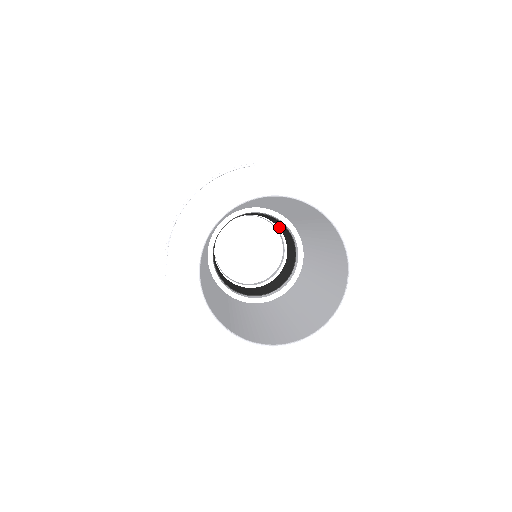
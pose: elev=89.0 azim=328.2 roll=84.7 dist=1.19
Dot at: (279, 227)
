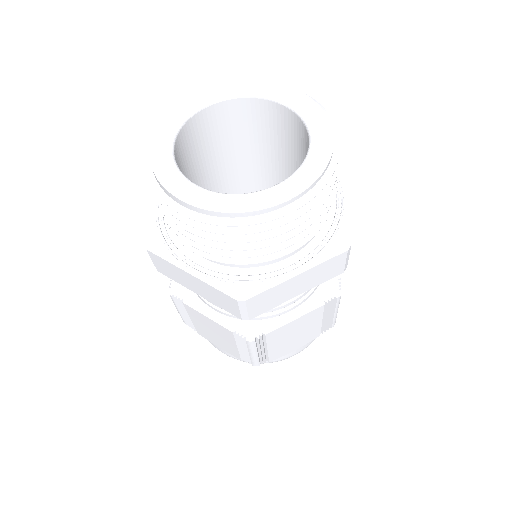
Dot at: occluded
